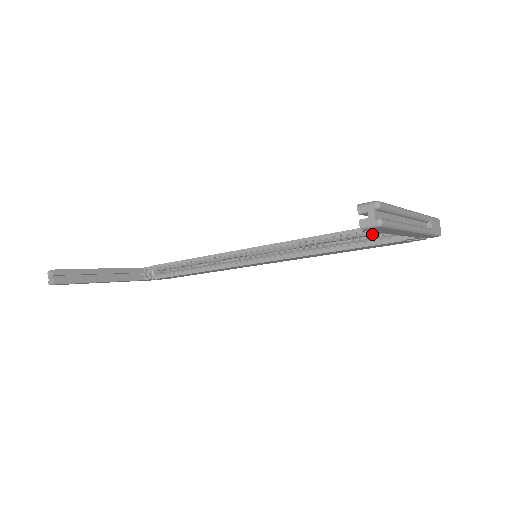
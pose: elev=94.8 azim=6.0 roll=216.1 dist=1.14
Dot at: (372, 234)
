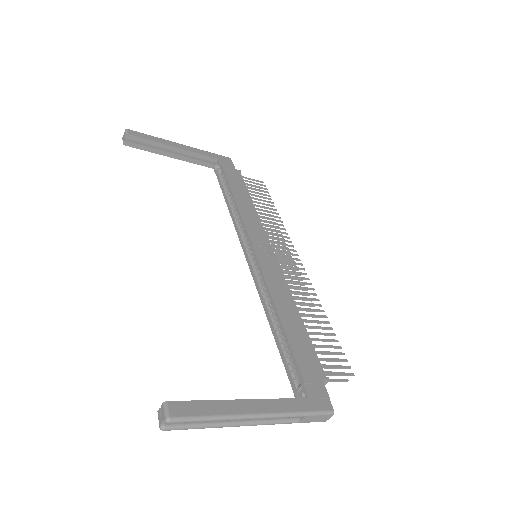
Dot at: occluded
